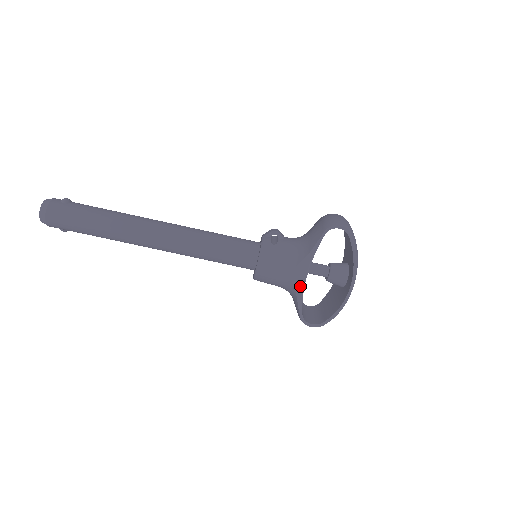
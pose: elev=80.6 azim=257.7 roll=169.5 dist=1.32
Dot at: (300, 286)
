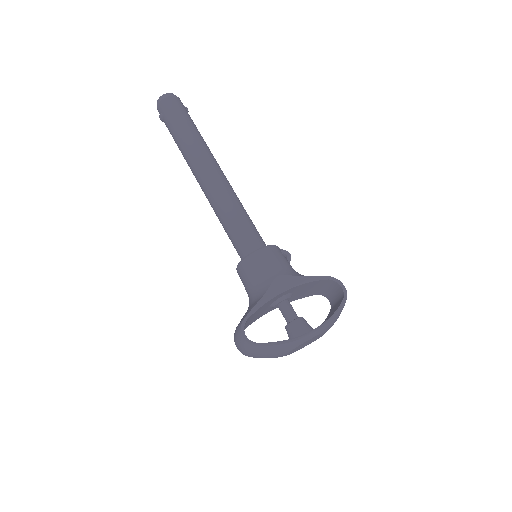
Dot at: (274, 291)
